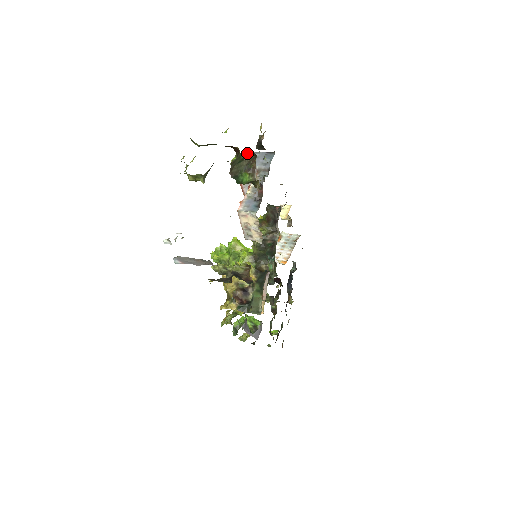
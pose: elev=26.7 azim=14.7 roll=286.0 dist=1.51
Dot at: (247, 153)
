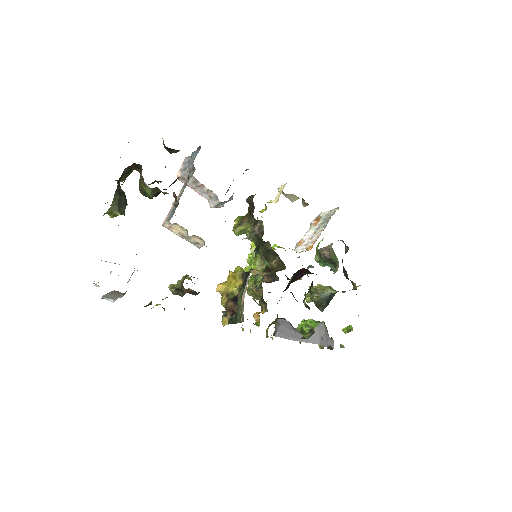
Dot at: (133, 167)
